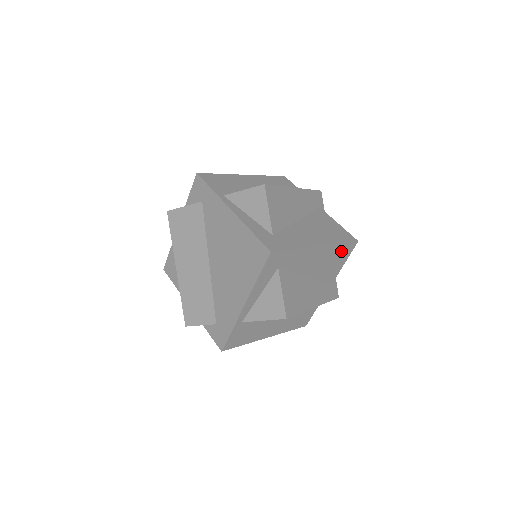
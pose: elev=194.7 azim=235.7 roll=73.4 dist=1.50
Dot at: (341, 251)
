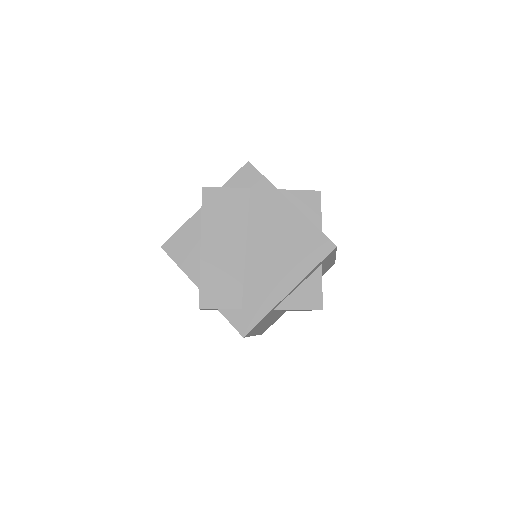
Dot at: (328, 267)
